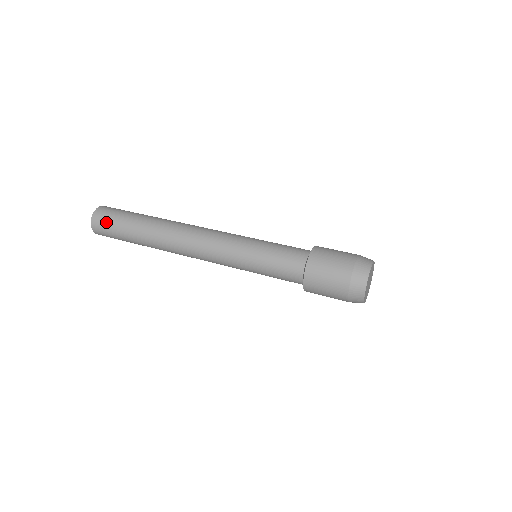
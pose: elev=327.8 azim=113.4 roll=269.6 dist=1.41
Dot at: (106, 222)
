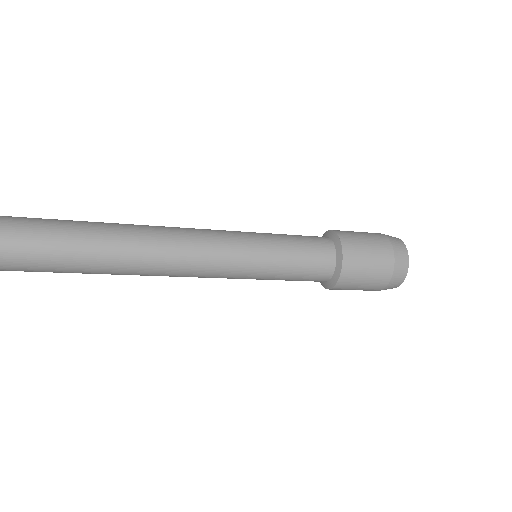
Dot at: out of frame
